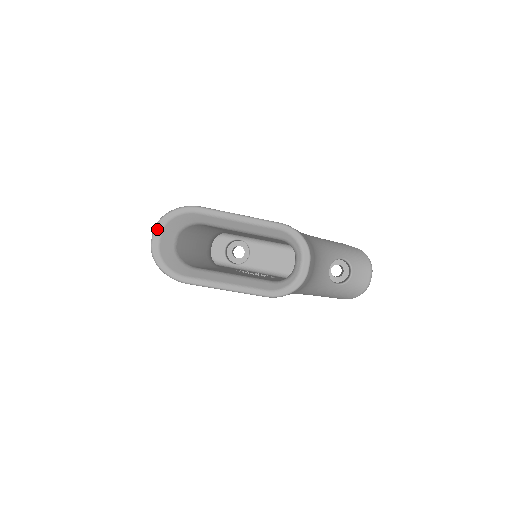
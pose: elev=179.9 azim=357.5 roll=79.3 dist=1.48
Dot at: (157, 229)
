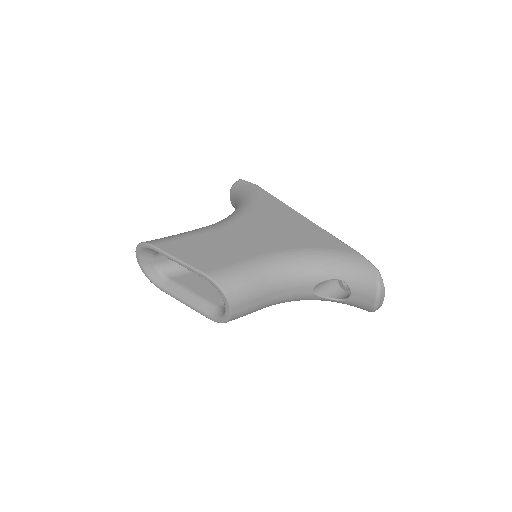
Dot at: (136, 253)
